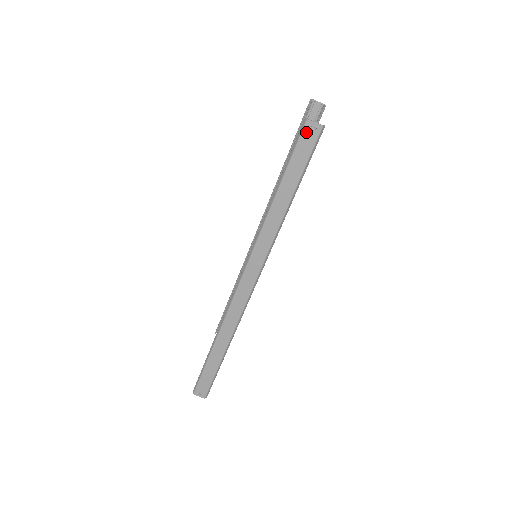
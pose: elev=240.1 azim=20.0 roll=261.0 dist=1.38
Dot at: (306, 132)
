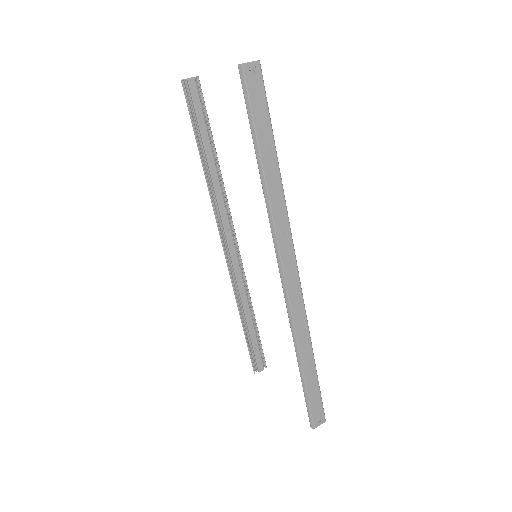
Dot at: (249, 78)
